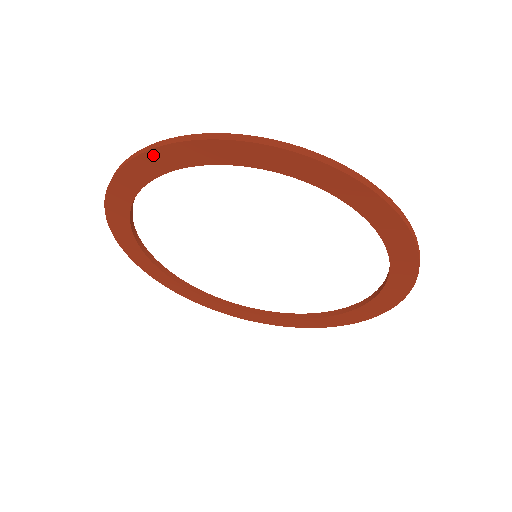
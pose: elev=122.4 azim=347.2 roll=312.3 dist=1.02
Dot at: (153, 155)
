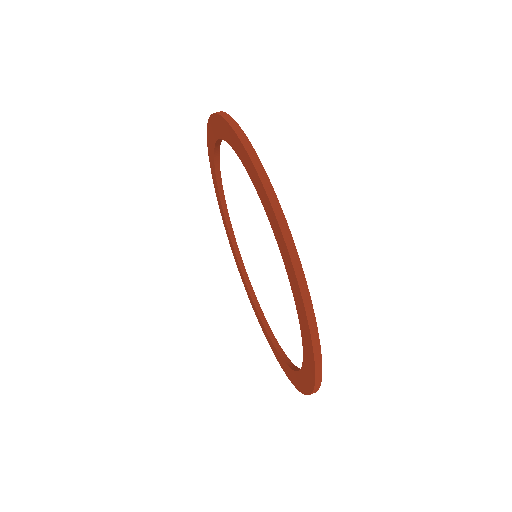
Dot at: (257, 177)
